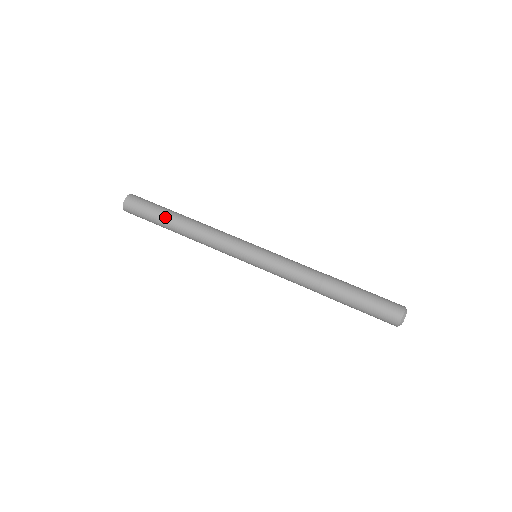
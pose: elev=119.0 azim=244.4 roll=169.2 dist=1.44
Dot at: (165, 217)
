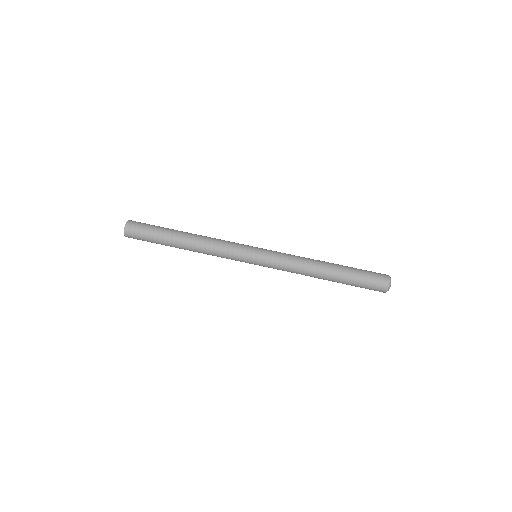
Dot at: (166, 241)
